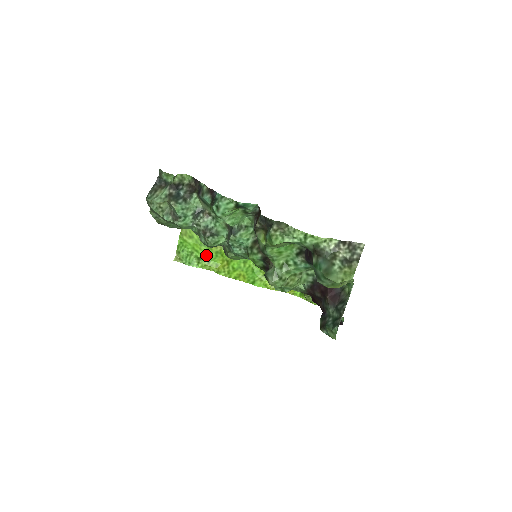
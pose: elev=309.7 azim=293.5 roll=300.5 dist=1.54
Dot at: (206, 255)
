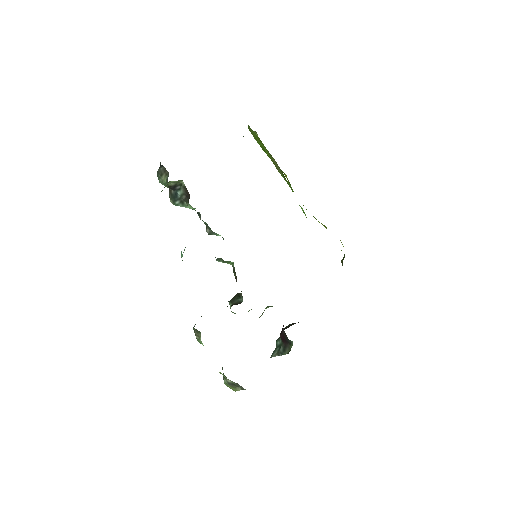
Dot at: occluded
